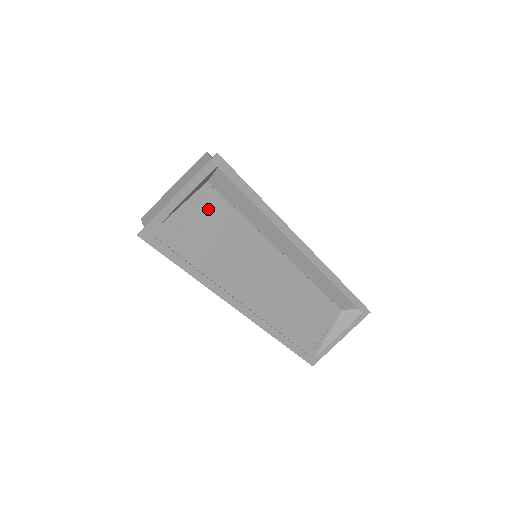
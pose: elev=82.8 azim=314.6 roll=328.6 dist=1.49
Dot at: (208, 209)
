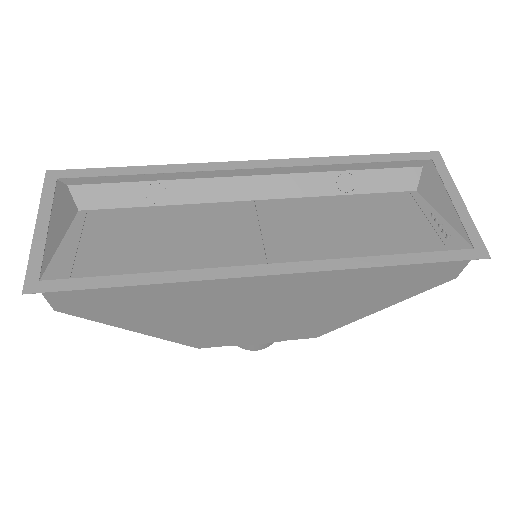
Dot at: (101, 225)
